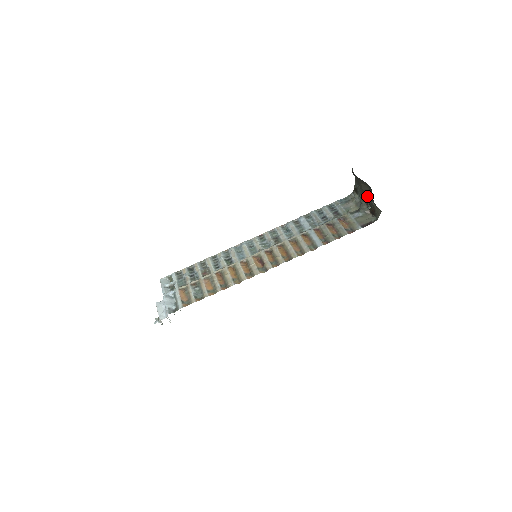
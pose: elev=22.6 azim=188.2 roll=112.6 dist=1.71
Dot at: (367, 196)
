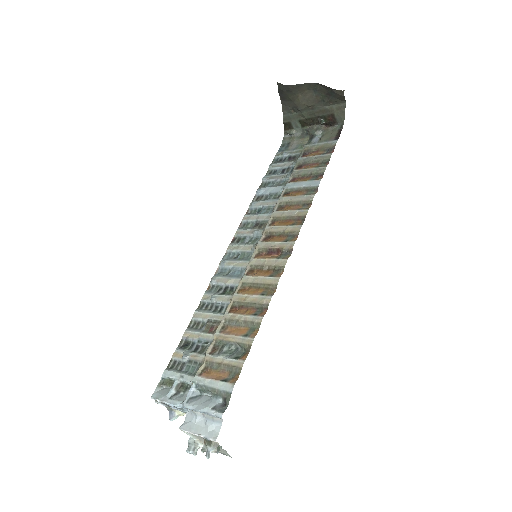
Dot at: (313, 108)
